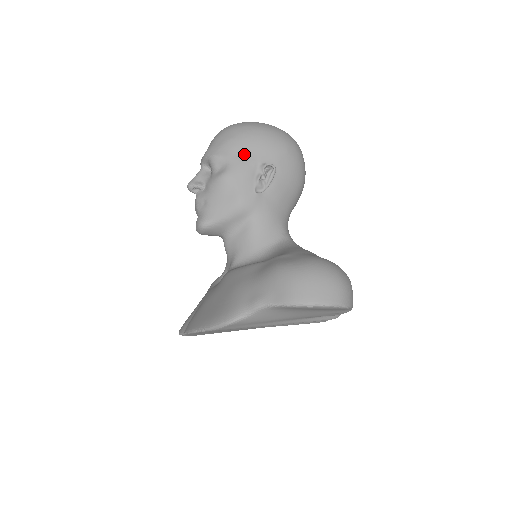
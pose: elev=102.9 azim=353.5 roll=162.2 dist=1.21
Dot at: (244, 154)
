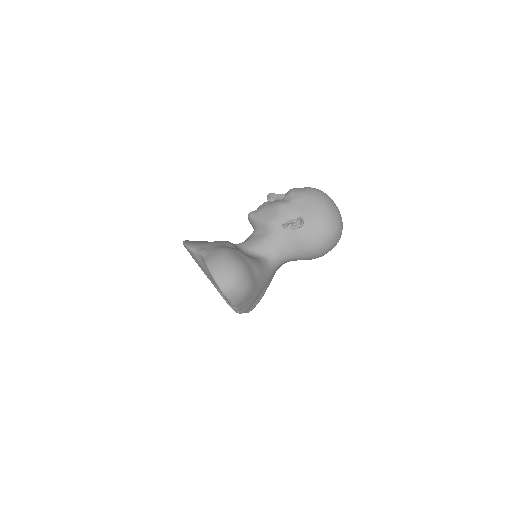
Dot at: (301, 205)
